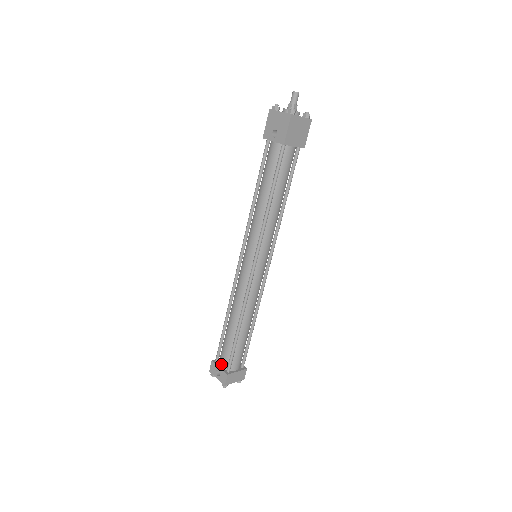
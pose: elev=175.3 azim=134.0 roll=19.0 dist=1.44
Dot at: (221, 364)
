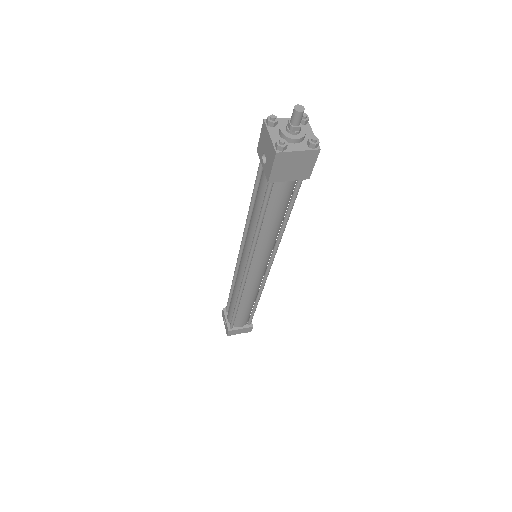
Dot at: (227, 317)
